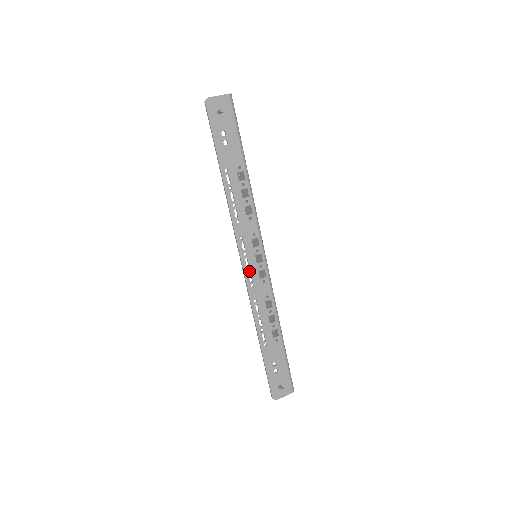
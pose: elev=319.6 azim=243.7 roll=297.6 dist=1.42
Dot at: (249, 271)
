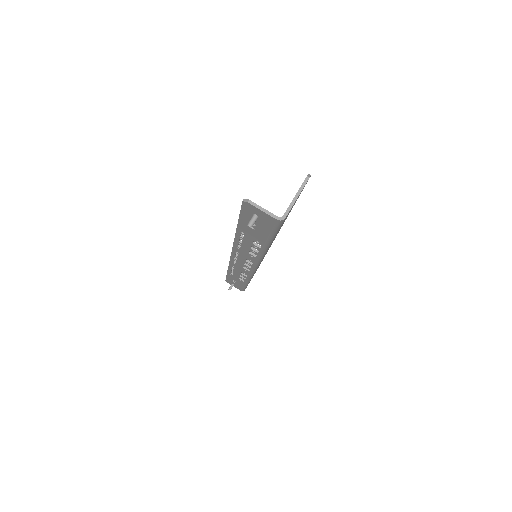
Dot at: (236, 260)
